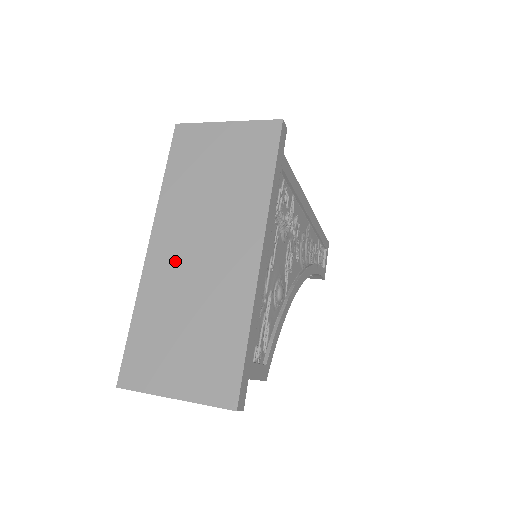
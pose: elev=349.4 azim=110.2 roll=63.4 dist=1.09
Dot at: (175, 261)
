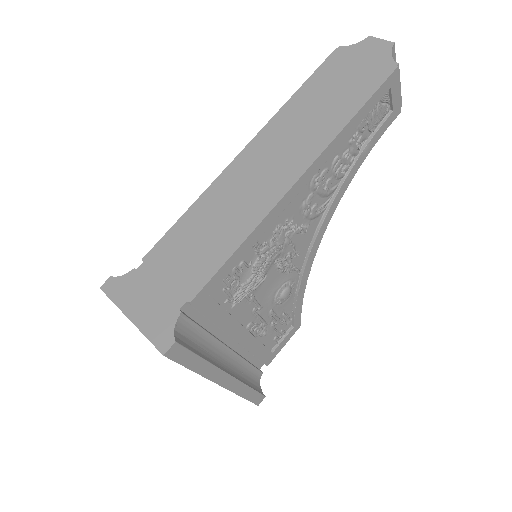
Dot at: occluded
